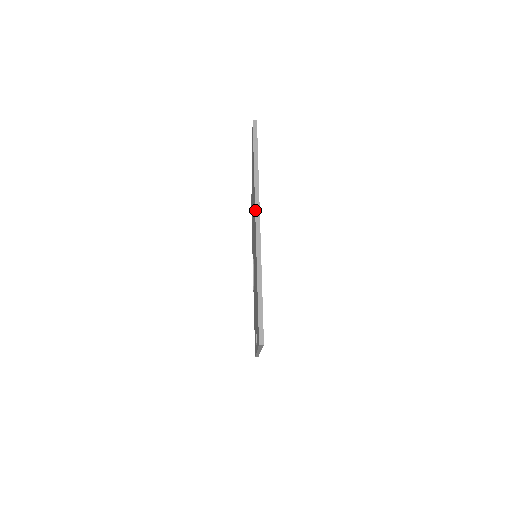
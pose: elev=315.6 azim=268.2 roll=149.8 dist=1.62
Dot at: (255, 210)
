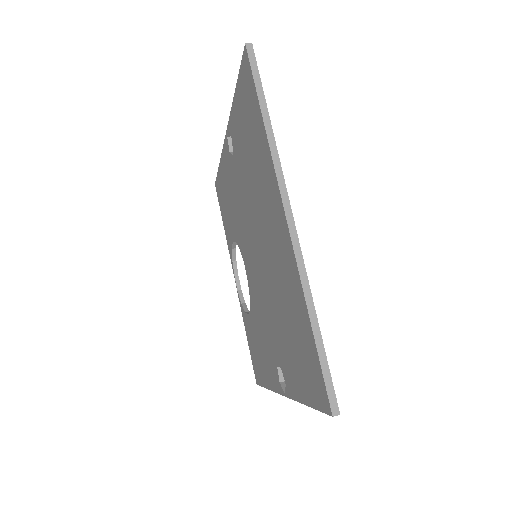
Dot at: (280, 192)
